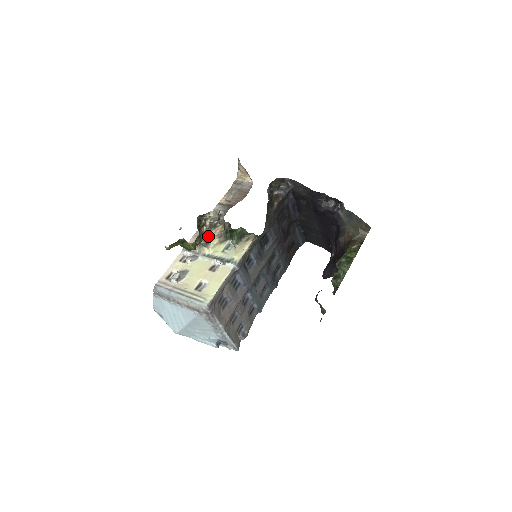
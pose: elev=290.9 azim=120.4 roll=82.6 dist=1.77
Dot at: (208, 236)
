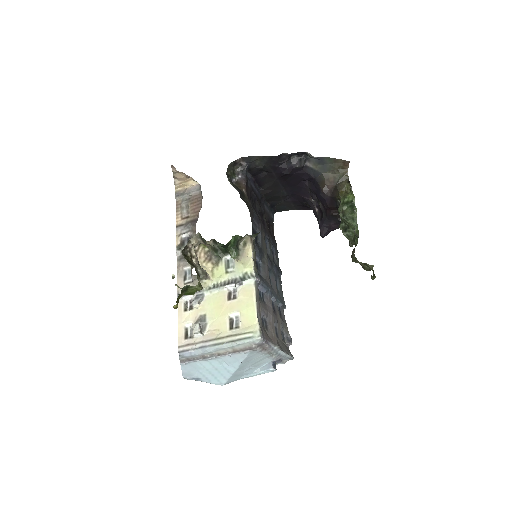
Dot at: occluded
